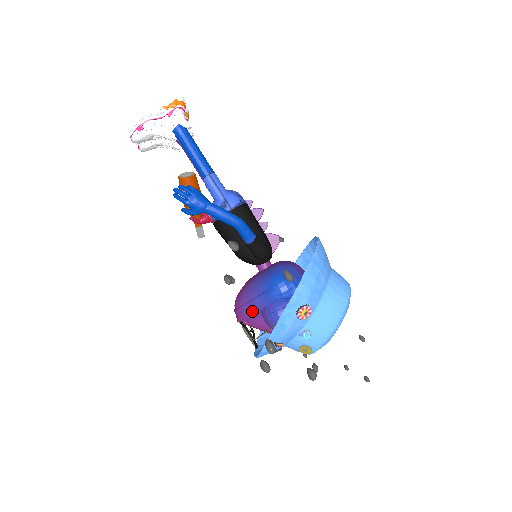
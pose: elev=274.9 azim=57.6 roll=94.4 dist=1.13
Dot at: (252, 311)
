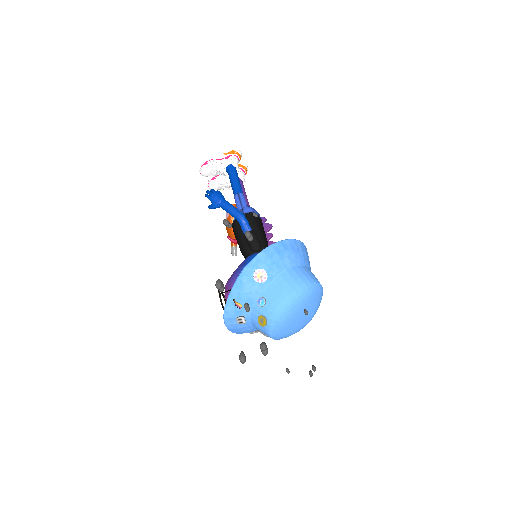
Dot at: (232, 283)
